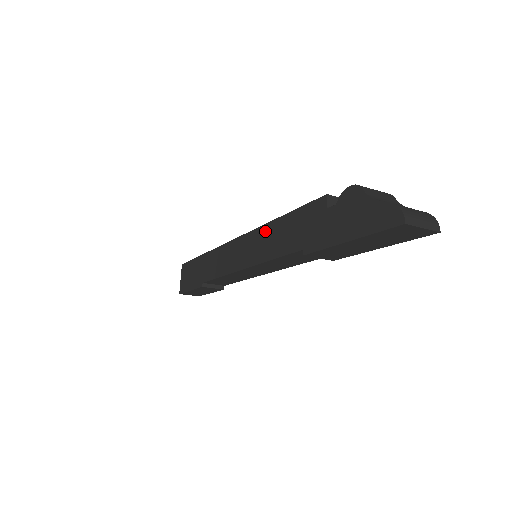
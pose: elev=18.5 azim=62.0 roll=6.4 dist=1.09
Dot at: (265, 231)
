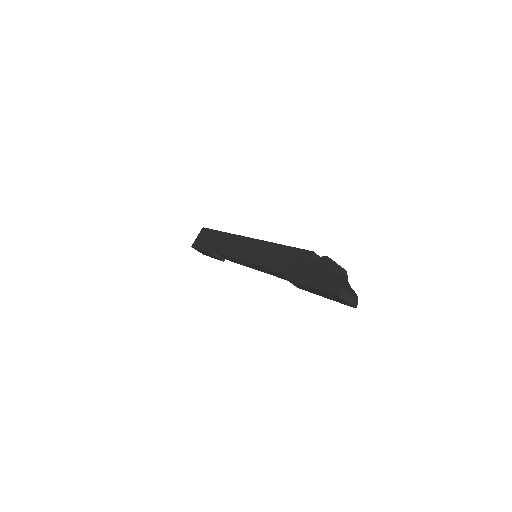
Dot at: (269, 247)
